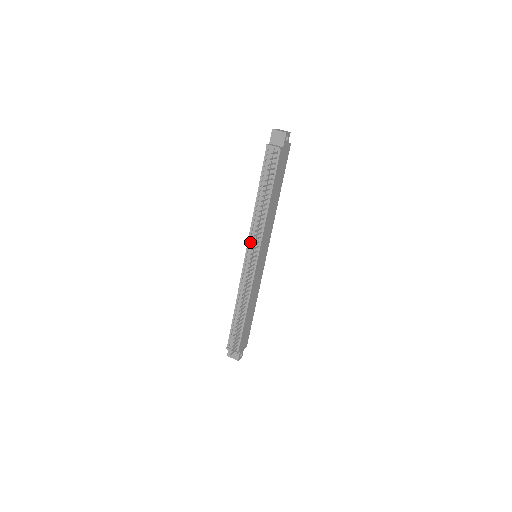
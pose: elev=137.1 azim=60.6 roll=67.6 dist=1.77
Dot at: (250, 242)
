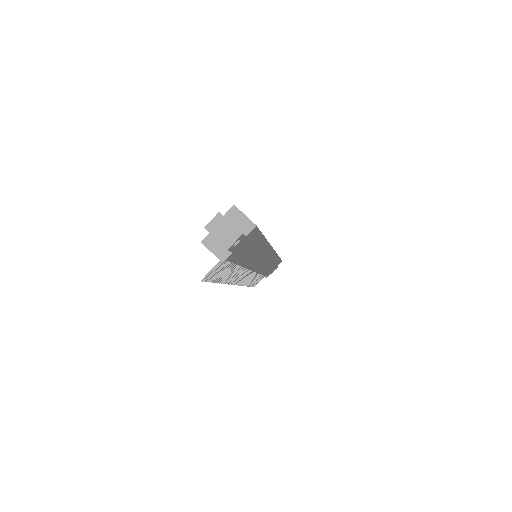
Dot at: occluded
